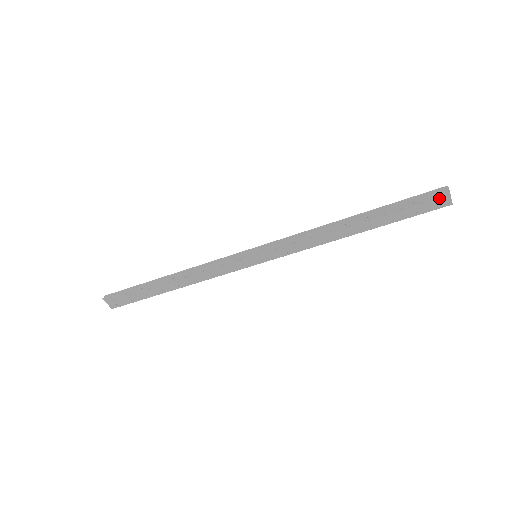
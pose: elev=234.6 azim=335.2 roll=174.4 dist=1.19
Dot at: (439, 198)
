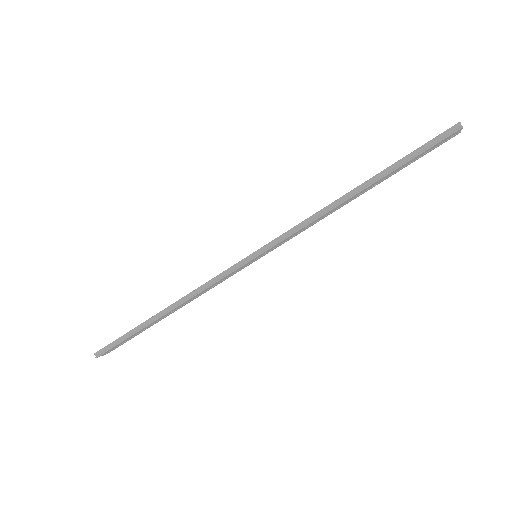
Dot at: (450, 136)
